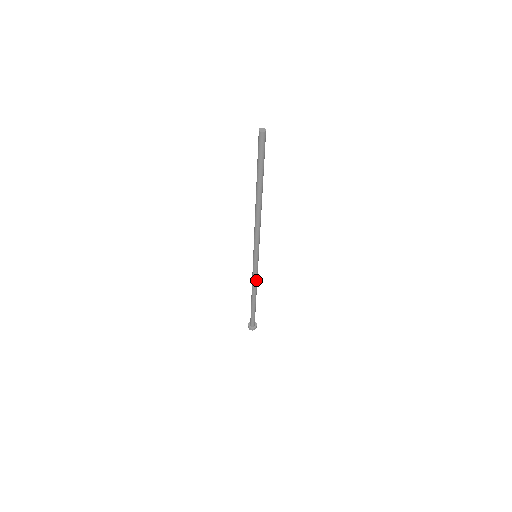
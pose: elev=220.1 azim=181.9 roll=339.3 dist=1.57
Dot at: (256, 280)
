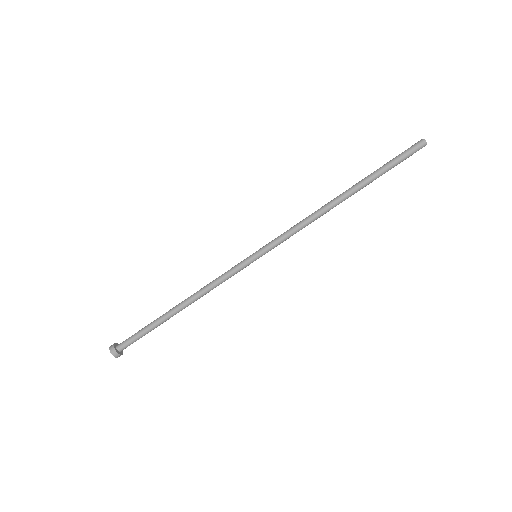
Dot at: occluded
